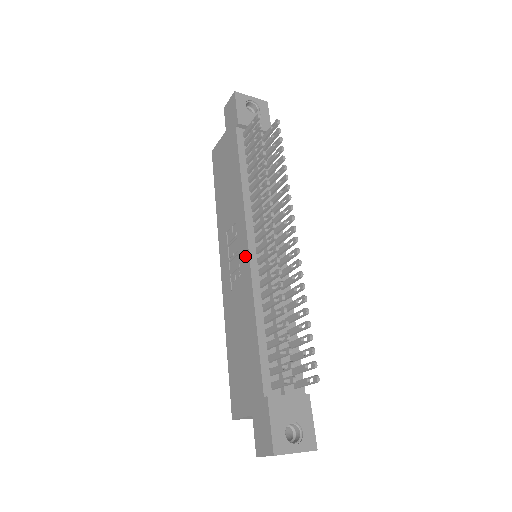
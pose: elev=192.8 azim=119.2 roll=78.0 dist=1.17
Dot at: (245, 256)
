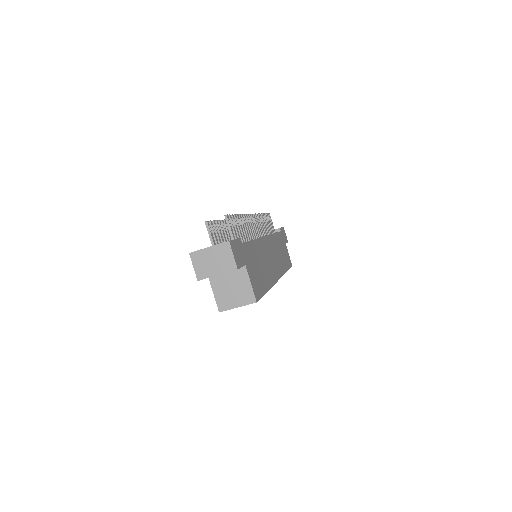
Dot at: occluded
